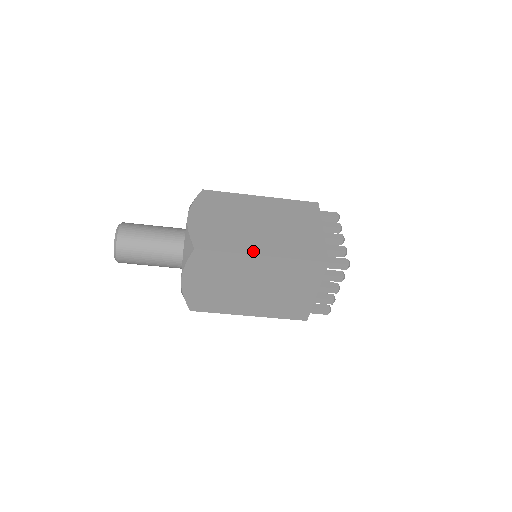
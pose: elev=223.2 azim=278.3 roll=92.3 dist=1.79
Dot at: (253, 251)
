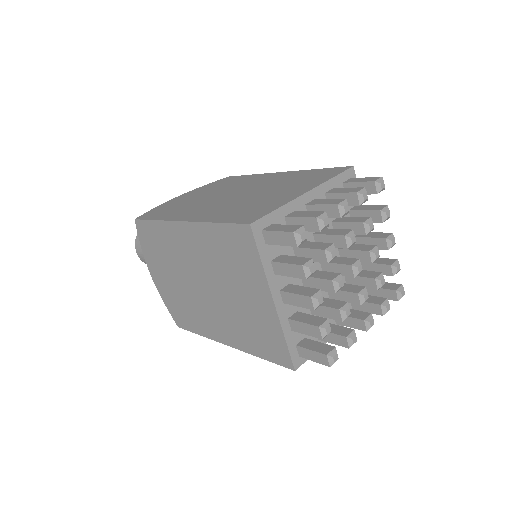
Dot at: (217, 337)
